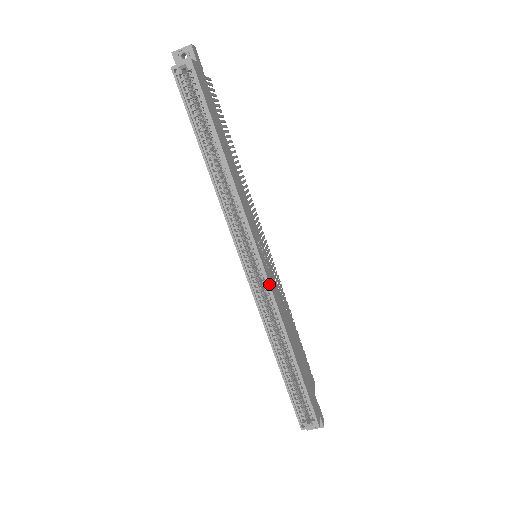
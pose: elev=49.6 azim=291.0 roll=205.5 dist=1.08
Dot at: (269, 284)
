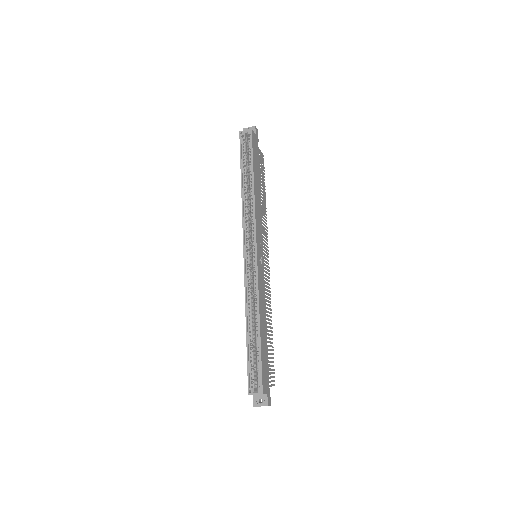
Dot at: (257, 268)
